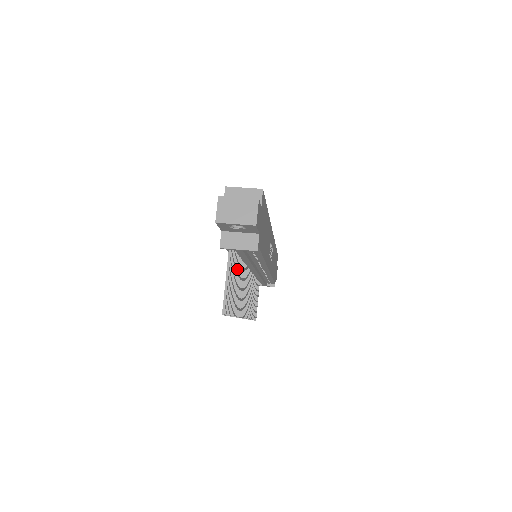
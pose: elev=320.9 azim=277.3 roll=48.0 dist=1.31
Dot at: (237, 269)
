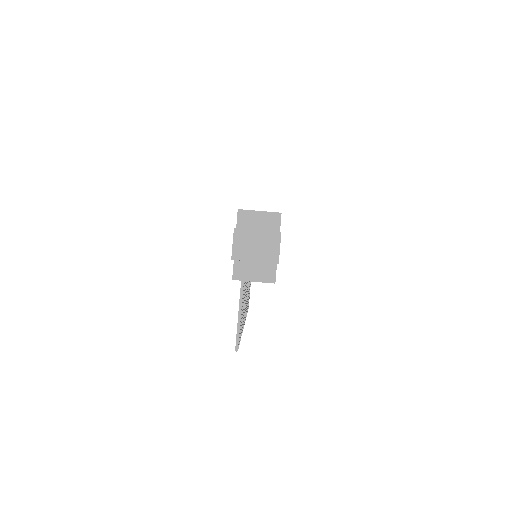
Dot at: occluded
